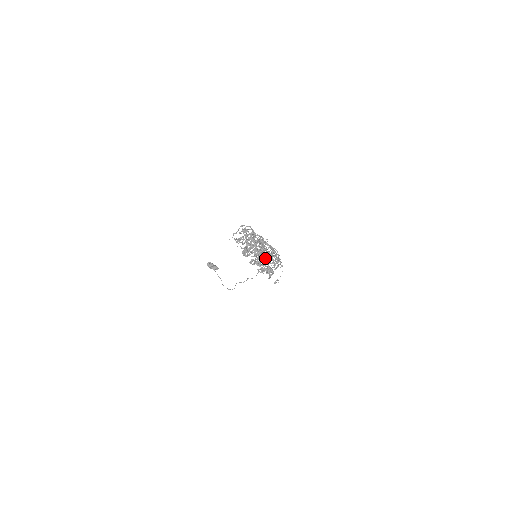
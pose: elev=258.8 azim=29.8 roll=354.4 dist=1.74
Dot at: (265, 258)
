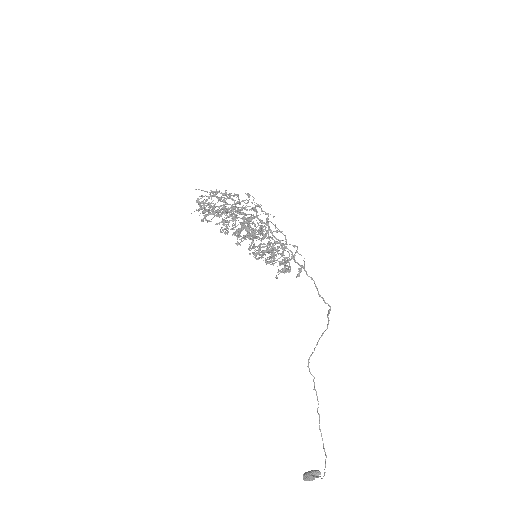
Dot at: occluded
